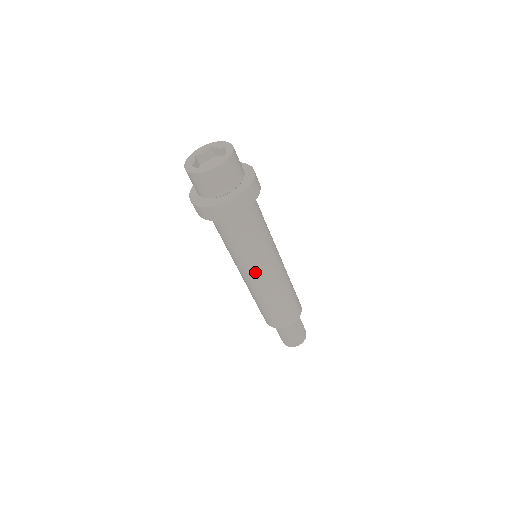
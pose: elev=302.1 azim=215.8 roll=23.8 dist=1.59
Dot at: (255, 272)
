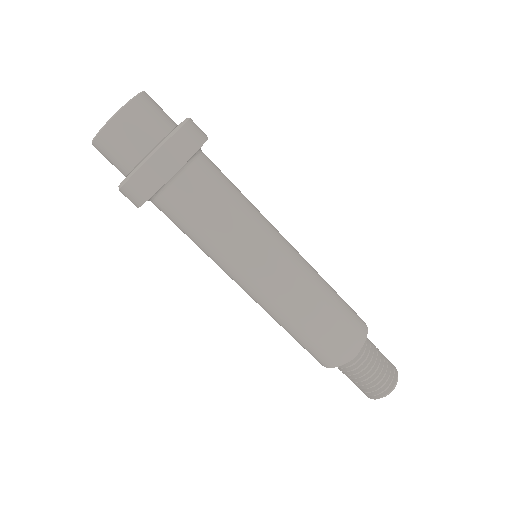
Dot at: (262, 265)
